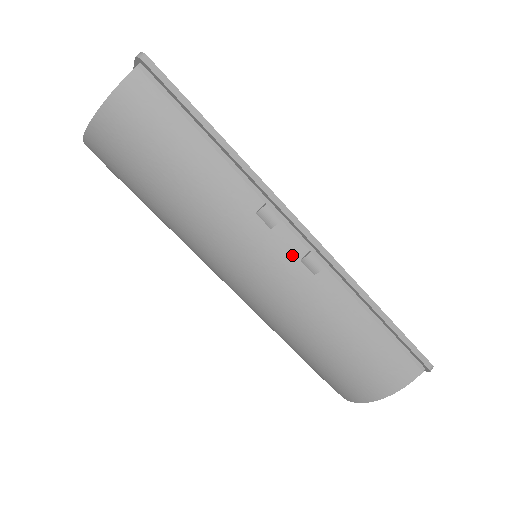
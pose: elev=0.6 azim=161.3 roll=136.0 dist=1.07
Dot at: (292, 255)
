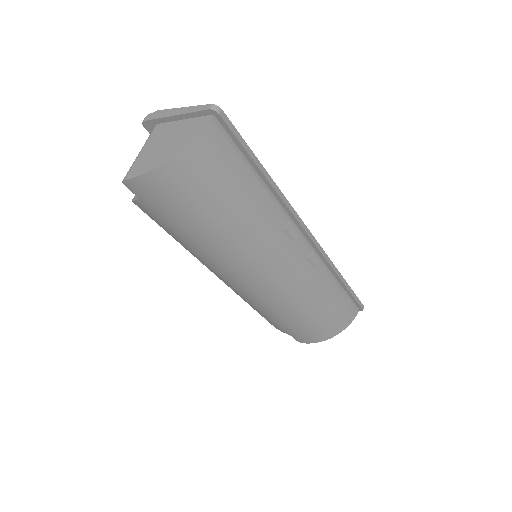
Dot at: (302, 256)
